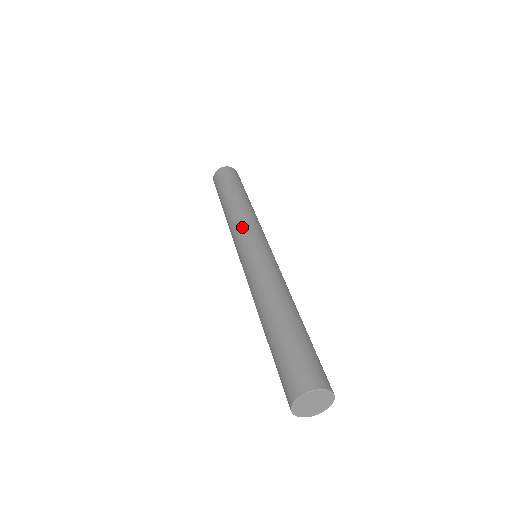
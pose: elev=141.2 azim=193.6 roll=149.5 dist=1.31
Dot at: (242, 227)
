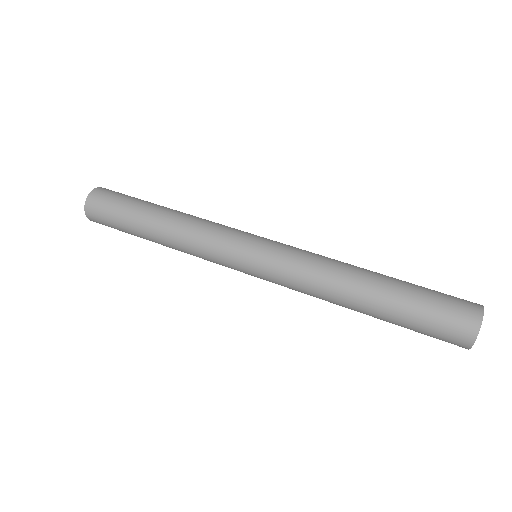
Dot at: (221, 231)
